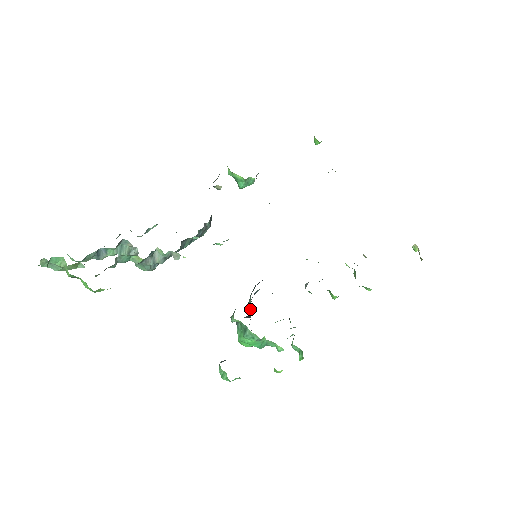
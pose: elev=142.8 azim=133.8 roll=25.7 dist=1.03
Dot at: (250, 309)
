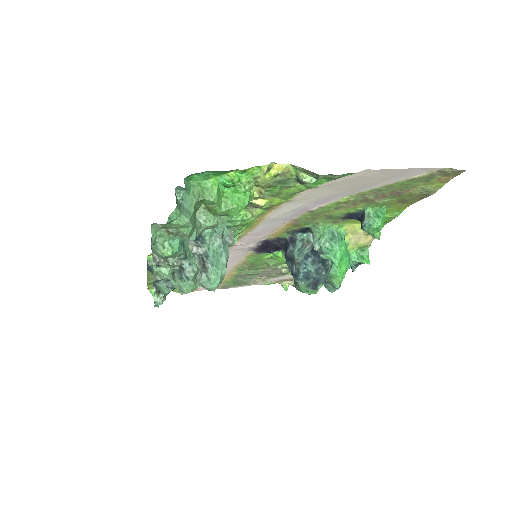
Dot at: (312, 238)
